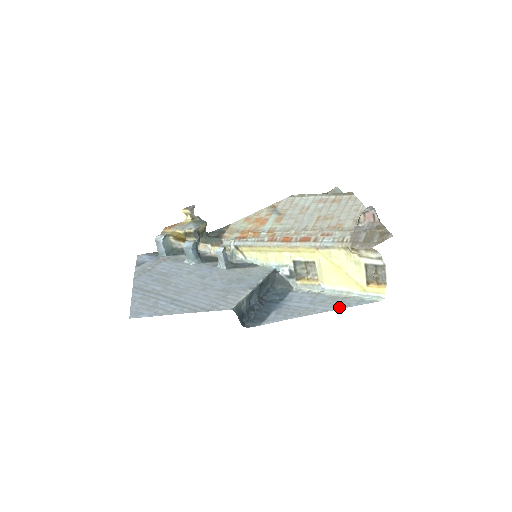
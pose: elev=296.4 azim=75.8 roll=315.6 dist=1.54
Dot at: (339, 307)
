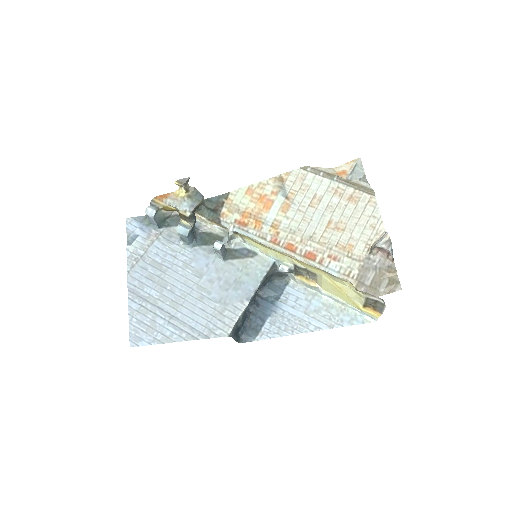
Dot at: (331, 325)
